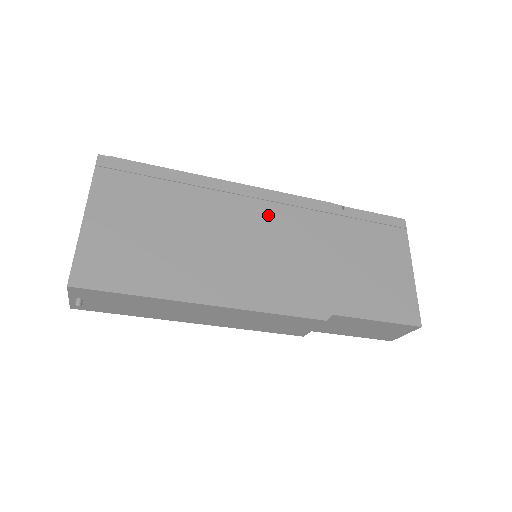
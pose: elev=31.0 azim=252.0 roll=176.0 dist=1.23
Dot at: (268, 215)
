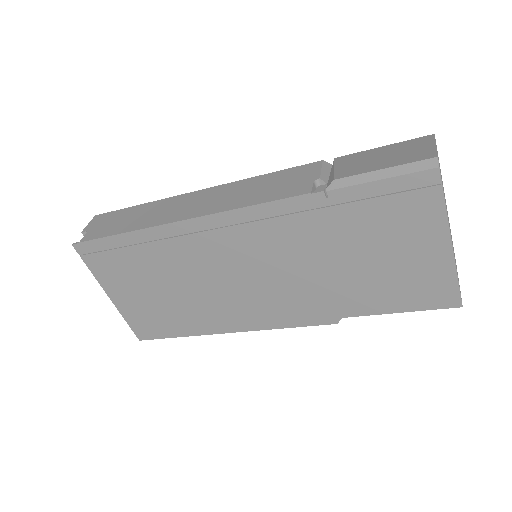
Dot at: (237, 243)
